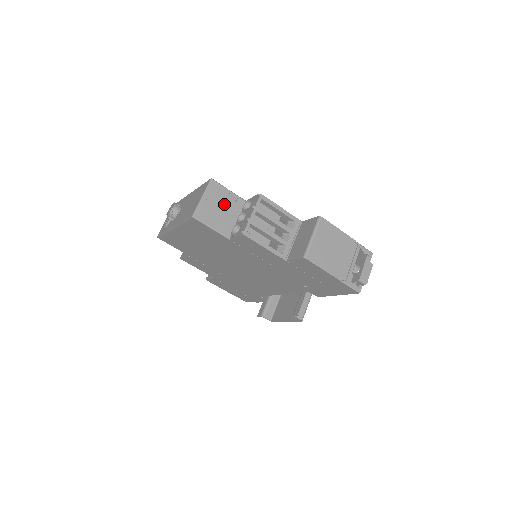
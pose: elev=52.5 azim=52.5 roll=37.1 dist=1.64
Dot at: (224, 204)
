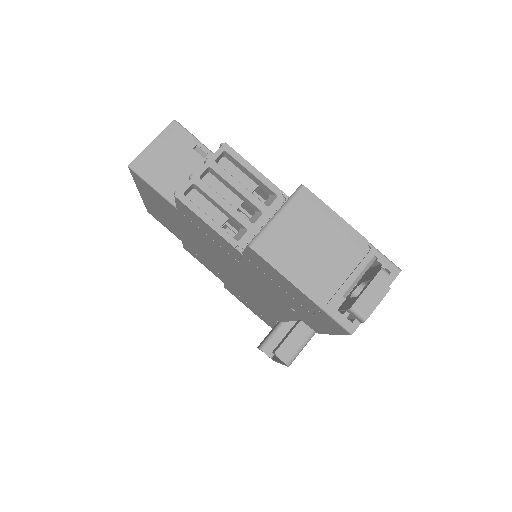
Dot at: (184, 158)
